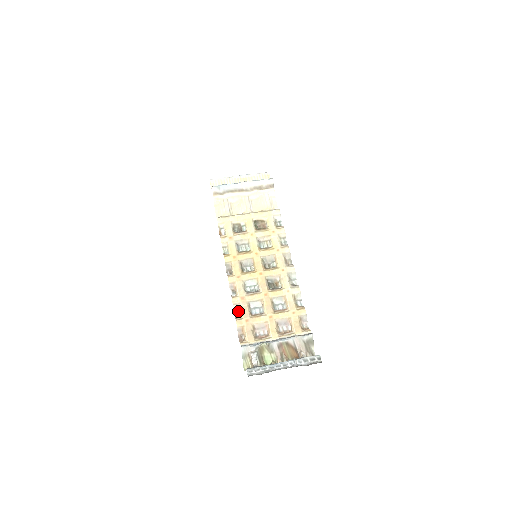
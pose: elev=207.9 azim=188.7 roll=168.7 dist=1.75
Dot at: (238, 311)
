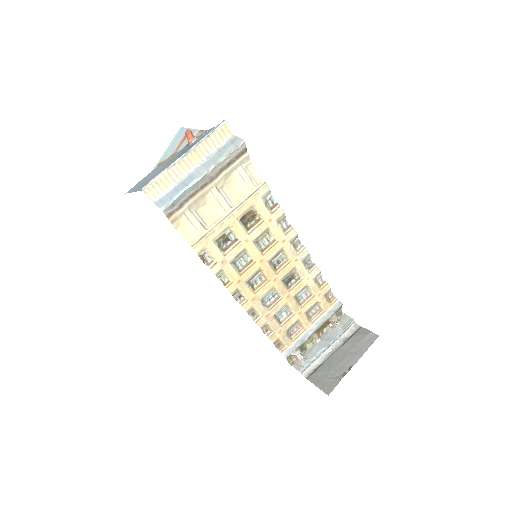
Dot at: (266, 328)
